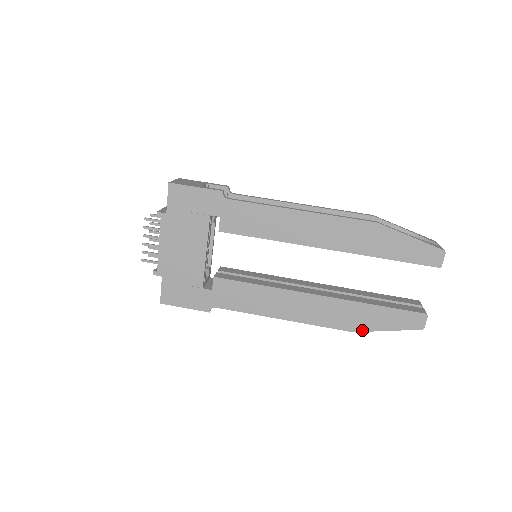
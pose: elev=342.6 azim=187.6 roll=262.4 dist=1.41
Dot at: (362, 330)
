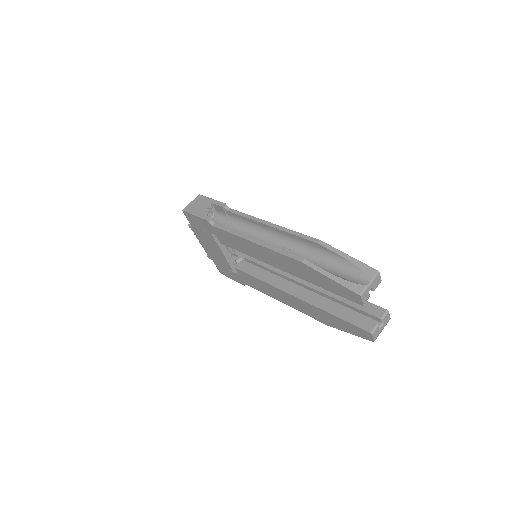
Dot at: (333, 326)
